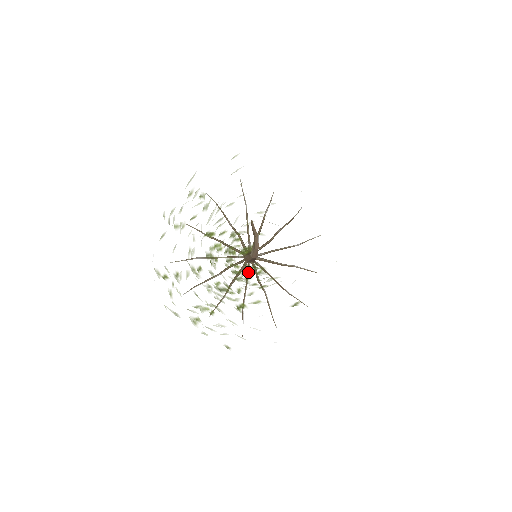
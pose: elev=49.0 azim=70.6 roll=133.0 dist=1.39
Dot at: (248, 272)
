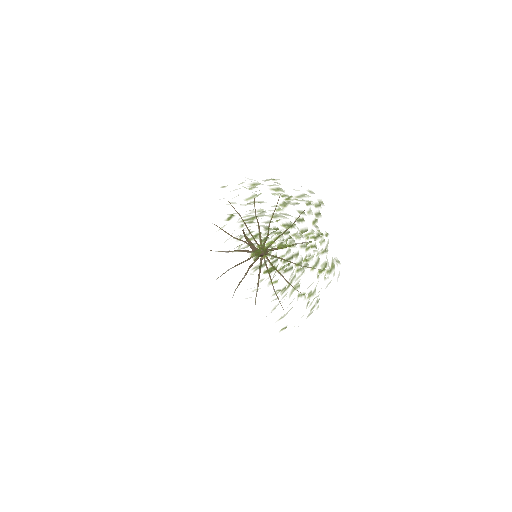
Dot at: occluded
